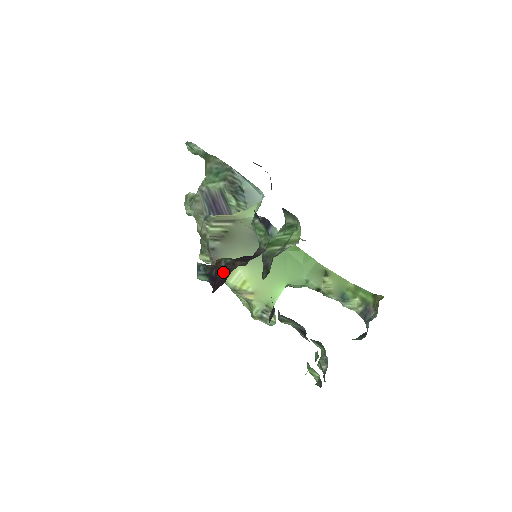
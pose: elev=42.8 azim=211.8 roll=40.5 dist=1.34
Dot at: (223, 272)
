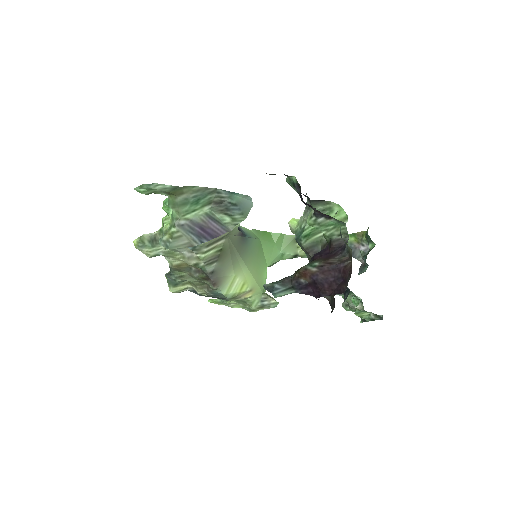
Dot at: (325, 275)
